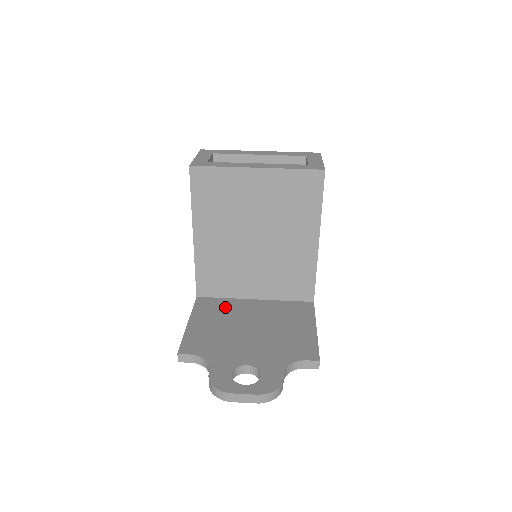
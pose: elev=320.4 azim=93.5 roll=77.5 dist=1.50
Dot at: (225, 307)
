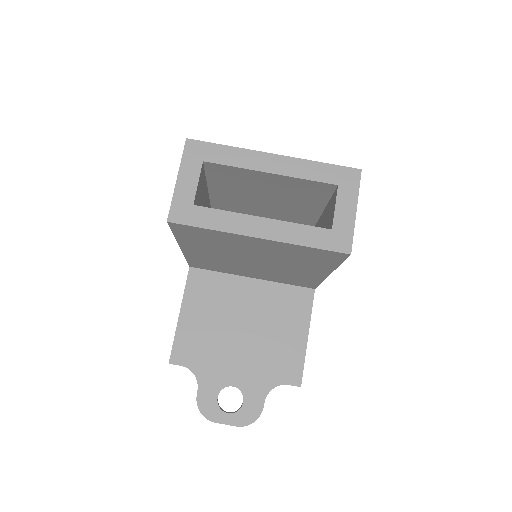
Dot at: (219, 290)
